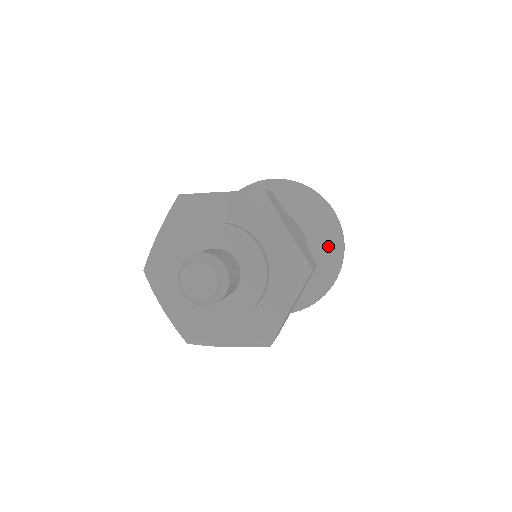
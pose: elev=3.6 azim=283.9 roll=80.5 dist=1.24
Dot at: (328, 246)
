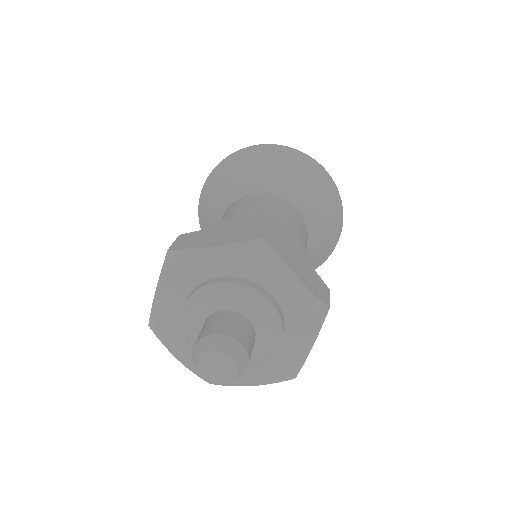
Dot at: (326, 215)
